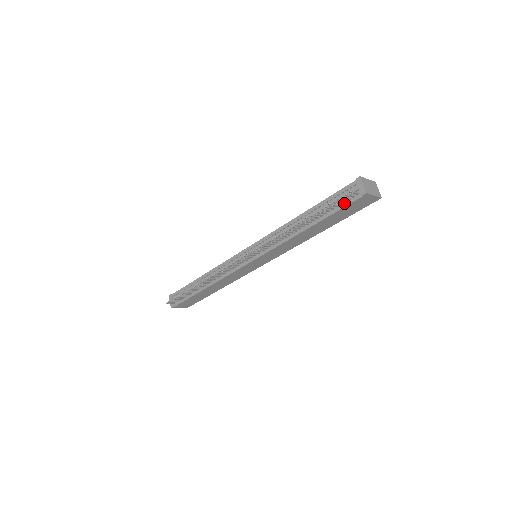
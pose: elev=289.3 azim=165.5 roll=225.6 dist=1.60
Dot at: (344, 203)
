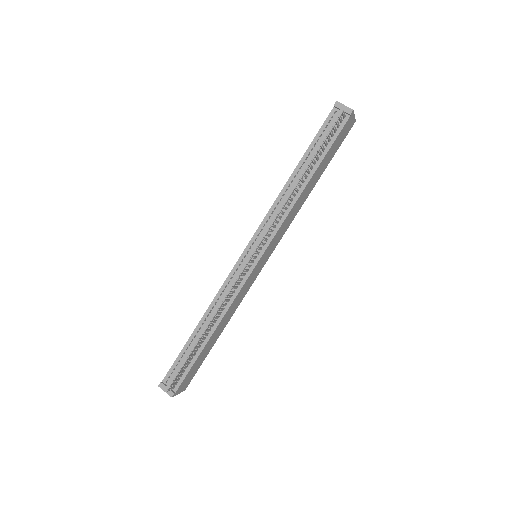
Dot at: (335, 133)
